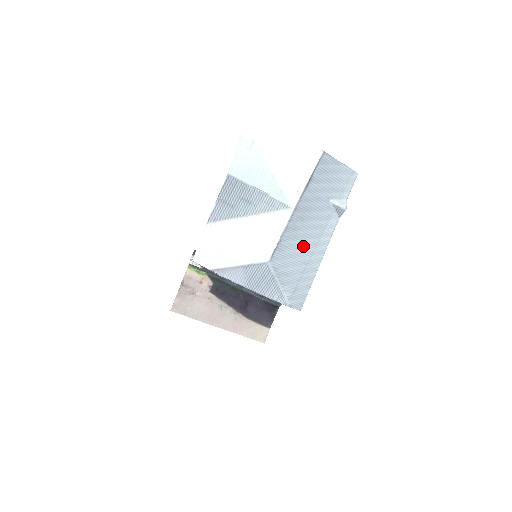
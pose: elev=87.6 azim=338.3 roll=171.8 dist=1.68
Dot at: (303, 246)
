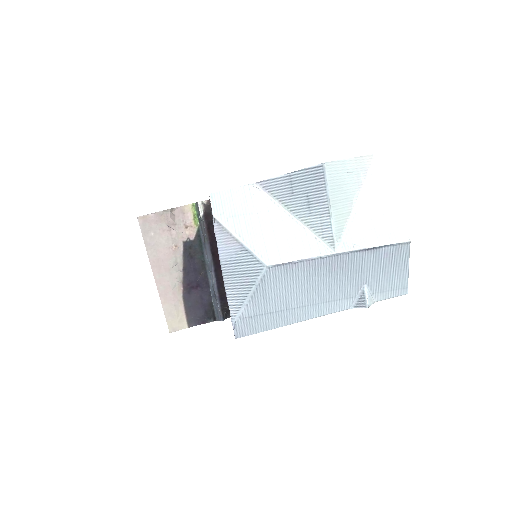
Dot at: (304, 291)
